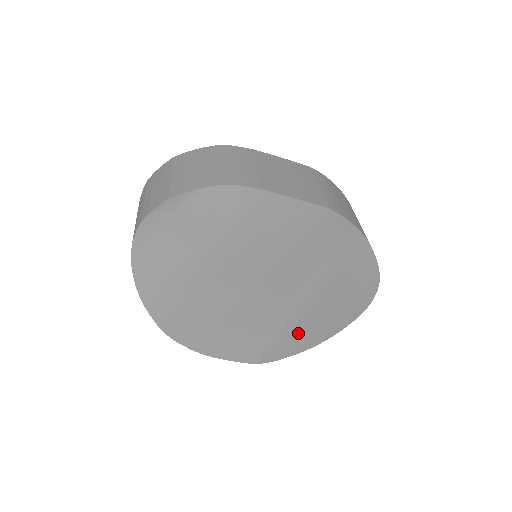
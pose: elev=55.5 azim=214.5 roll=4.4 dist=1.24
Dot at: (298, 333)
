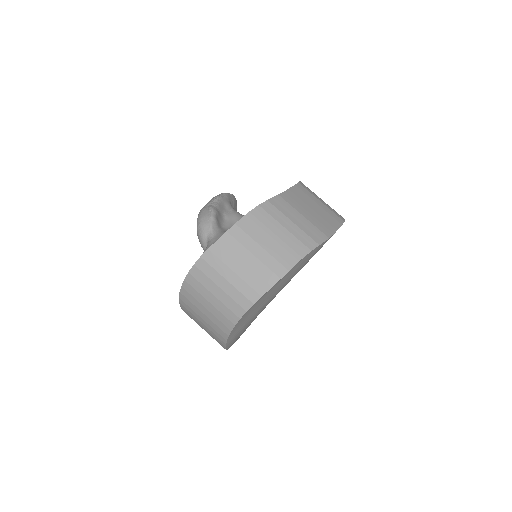
Dot at: occluded
